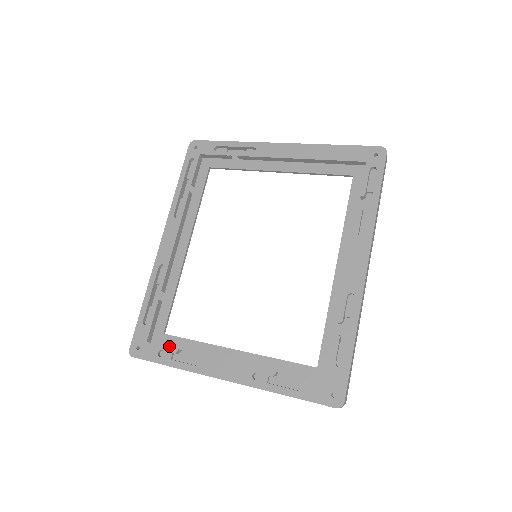
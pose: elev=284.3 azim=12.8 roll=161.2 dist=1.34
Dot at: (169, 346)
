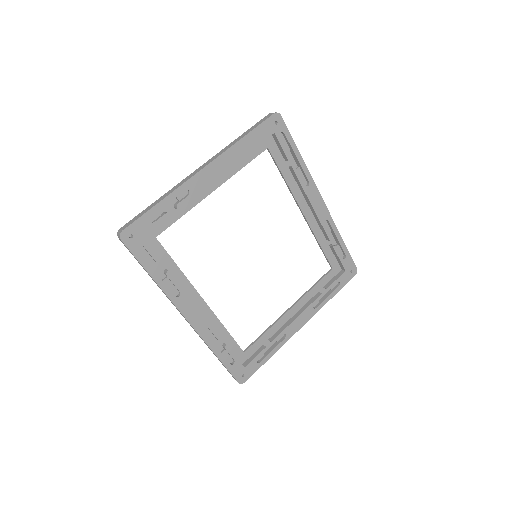
Dot at: (254, 352)
